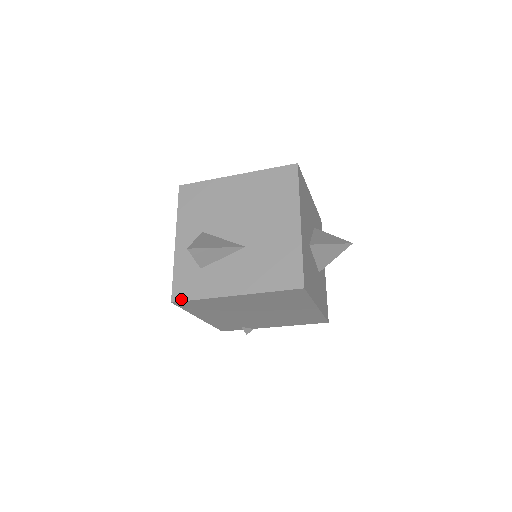
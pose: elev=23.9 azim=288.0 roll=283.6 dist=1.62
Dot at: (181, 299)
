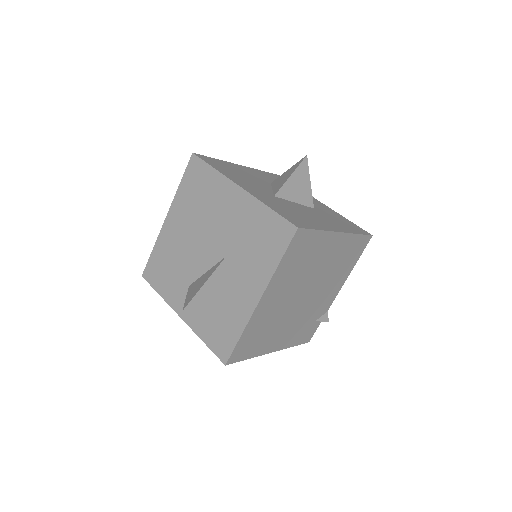
Dot at: (228, 354)
